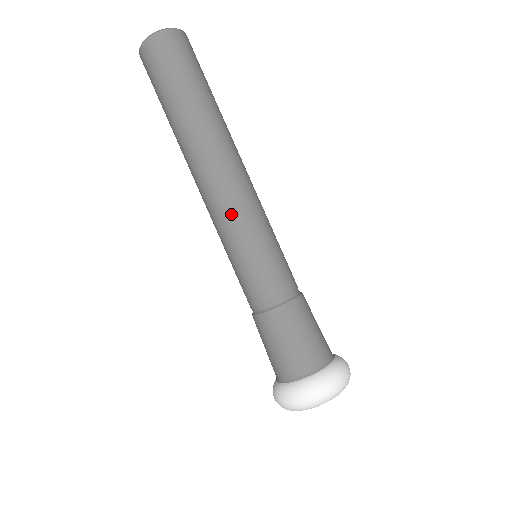
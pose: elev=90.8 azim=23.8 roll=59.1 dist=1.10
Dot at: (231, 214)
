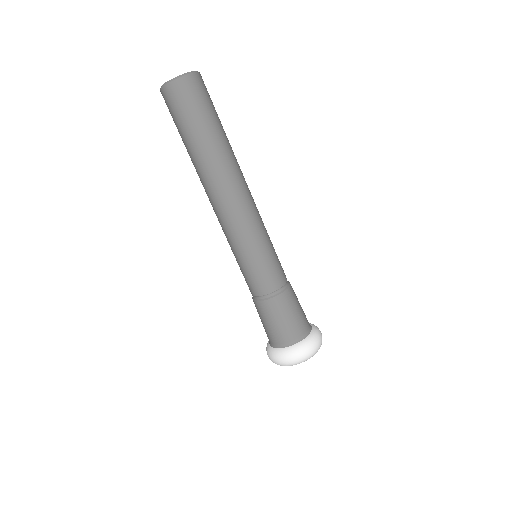
Dot at: (233, 232)
